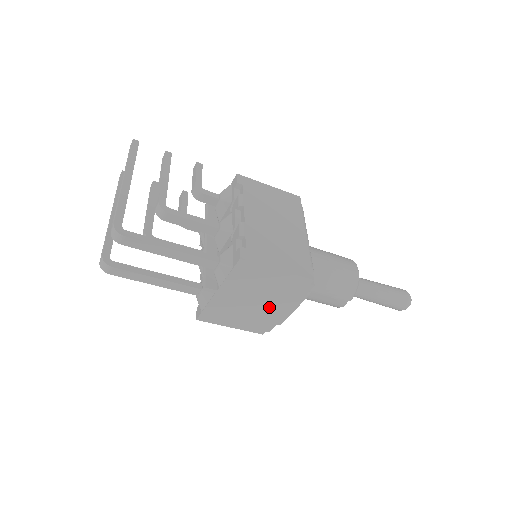
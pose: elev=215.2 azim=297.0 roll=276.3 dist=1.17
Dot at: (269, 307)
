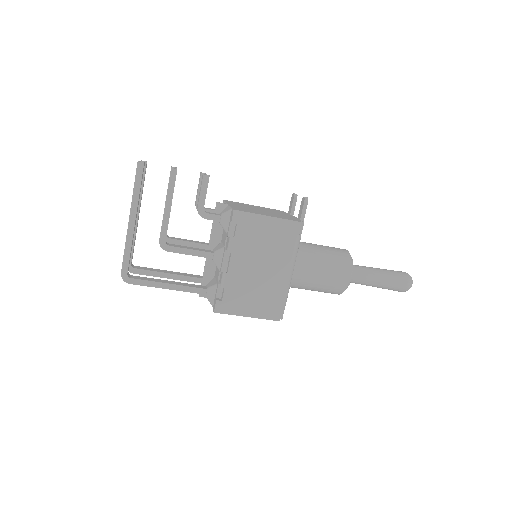
Dot at: occluded
